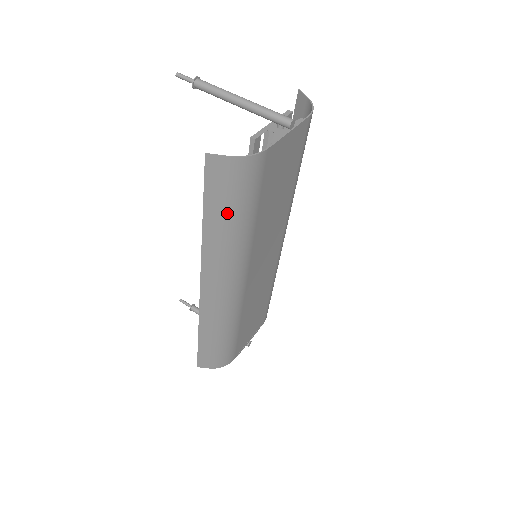
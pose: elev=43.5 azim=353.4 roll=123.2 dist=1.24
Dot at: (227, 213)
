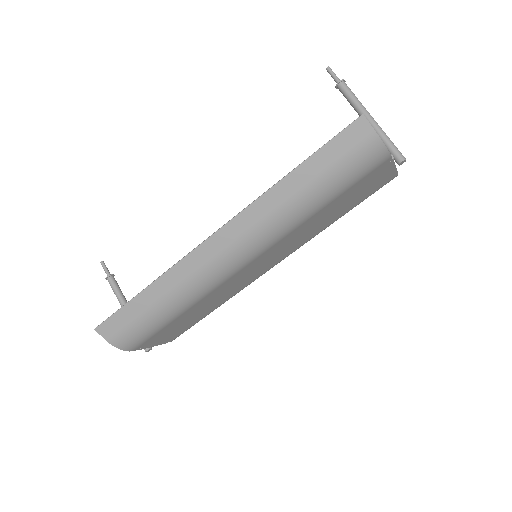
Dot at: (321, 179)
